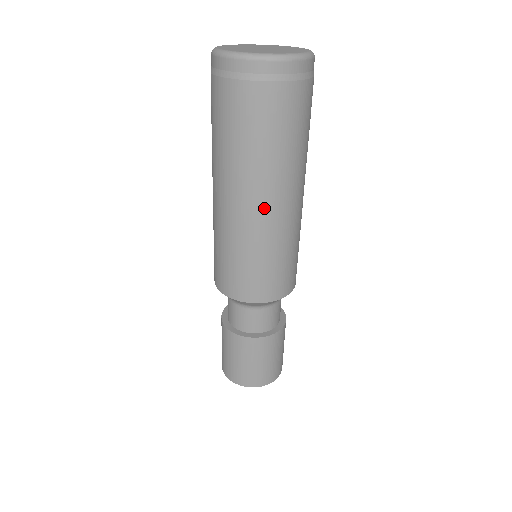
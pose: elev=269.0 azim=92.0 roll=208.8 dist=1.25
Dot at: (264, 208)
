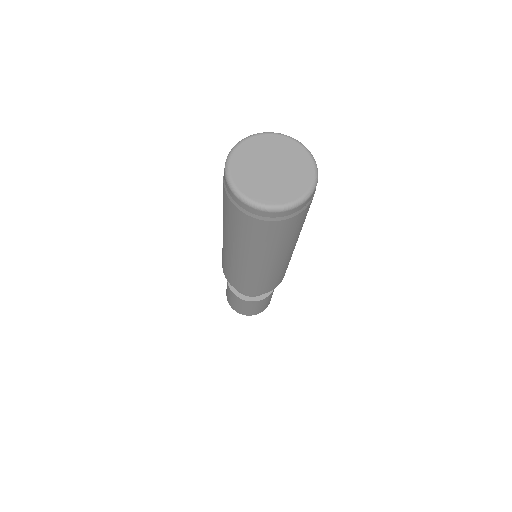
Dot at: (240, 259)
